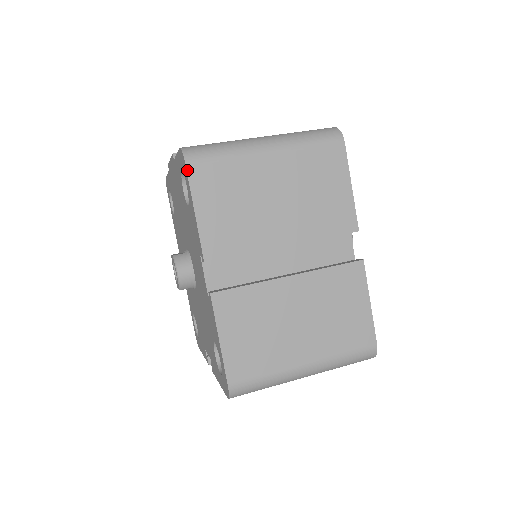
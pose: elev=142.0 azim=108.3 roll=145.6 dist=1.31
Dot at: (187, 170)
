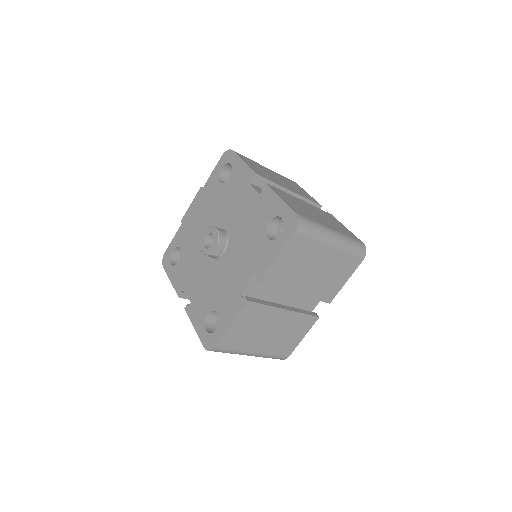
Dot at: (234, 151)
